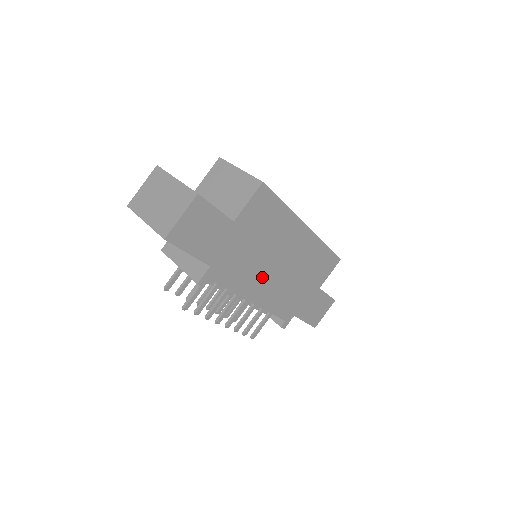
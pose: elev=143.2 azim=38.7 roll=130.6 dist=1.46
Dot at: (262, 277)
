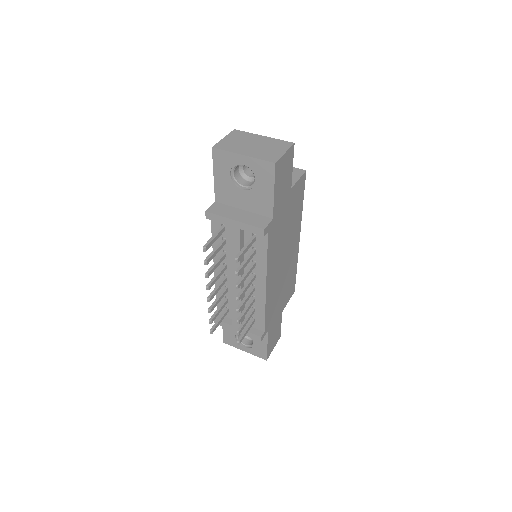
Dot at: (277, 263)
